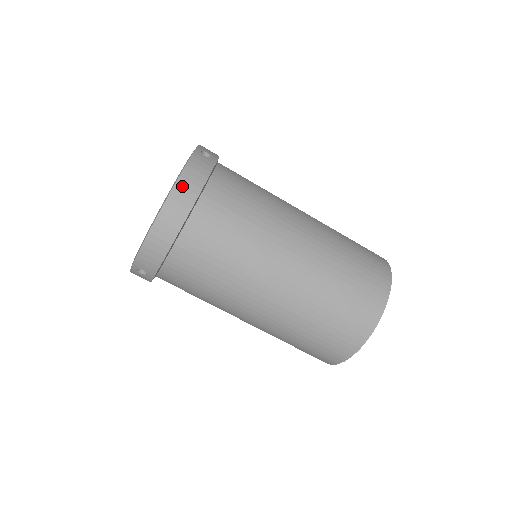
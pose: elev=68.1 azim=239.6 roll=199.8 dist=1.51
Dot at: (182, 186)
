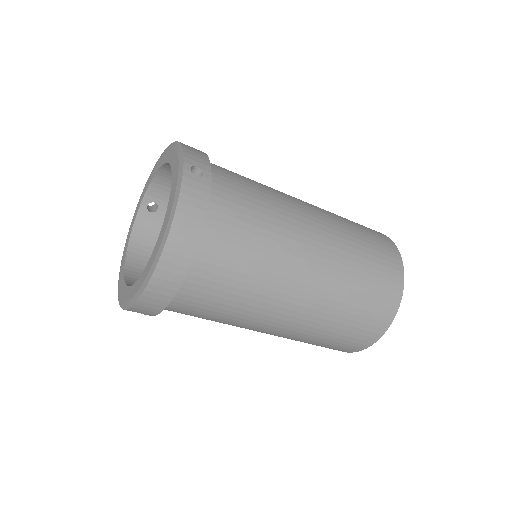
Dot at: (178, 233)
